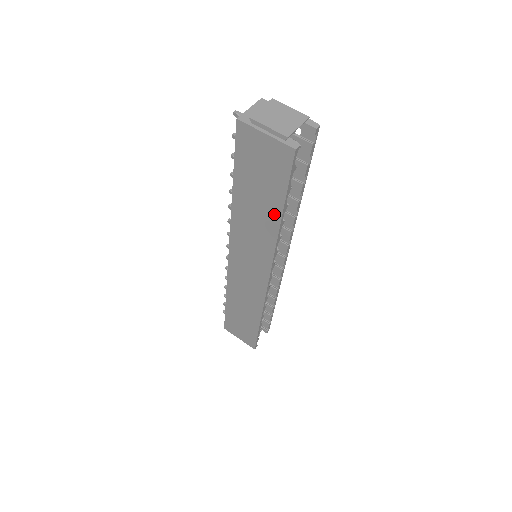
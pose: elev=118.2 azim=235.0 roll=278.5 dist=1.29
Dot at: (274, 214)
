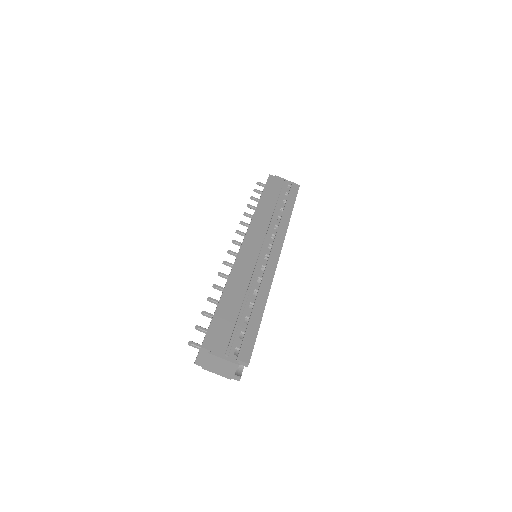
Dot at: occluded
